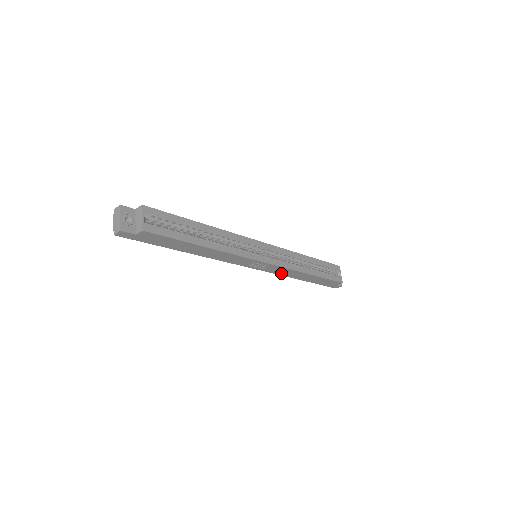
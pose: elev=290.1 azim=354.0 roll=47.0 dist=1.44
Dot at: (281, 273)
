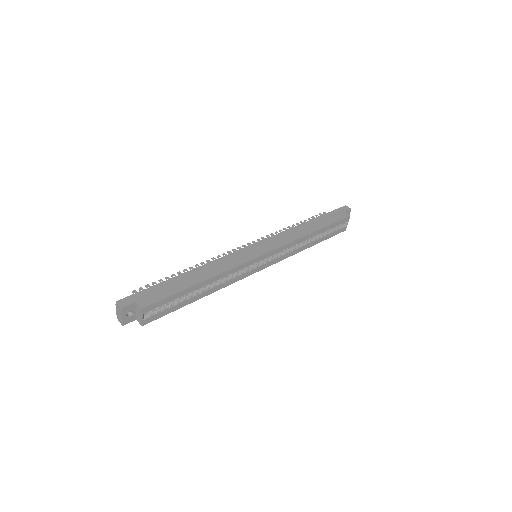
Dot at: occluded
